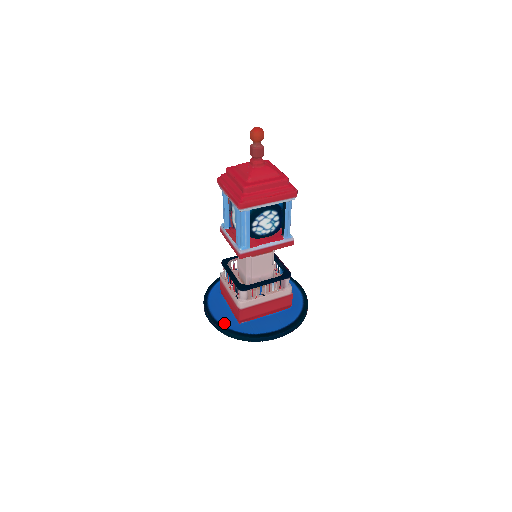
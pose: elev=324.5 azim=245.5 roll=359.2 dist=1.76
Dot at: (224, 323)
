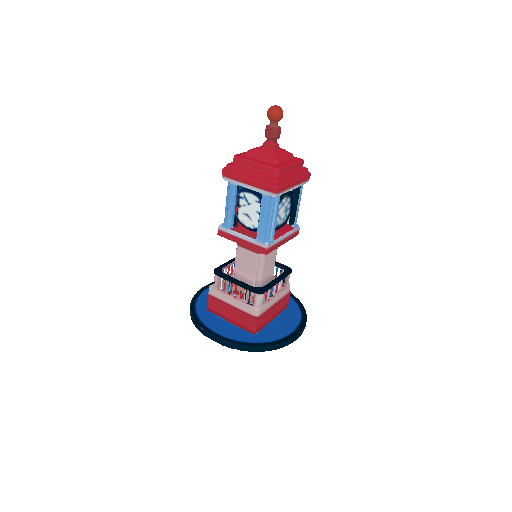
Dot at: (239, 339)
